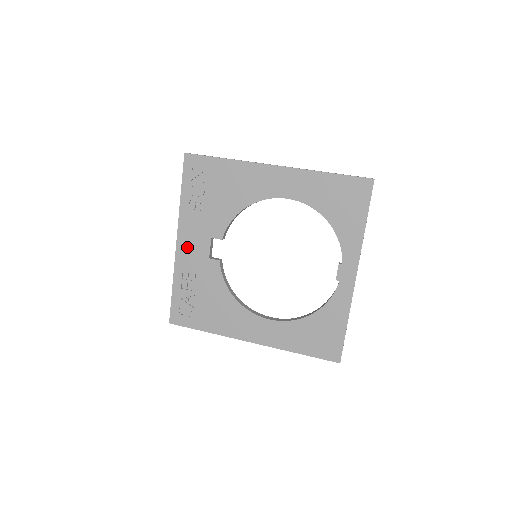
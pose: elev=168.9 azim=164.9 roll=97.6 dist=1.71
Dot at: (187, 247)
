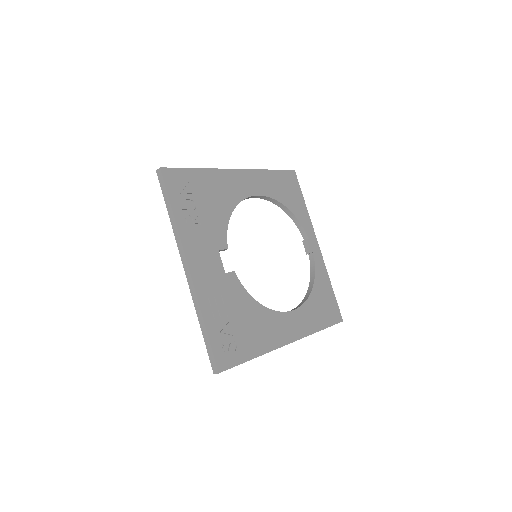
Dot at: (201, 269)
